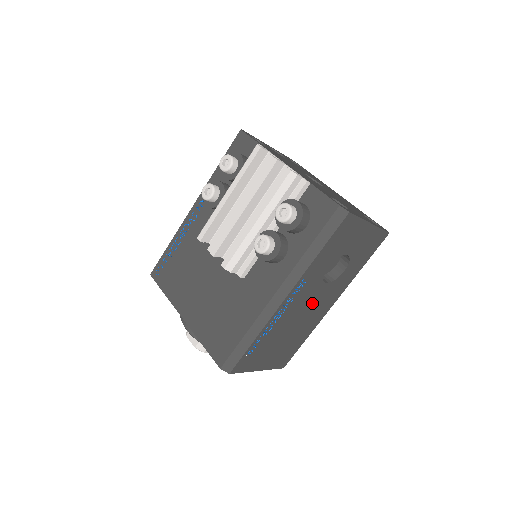
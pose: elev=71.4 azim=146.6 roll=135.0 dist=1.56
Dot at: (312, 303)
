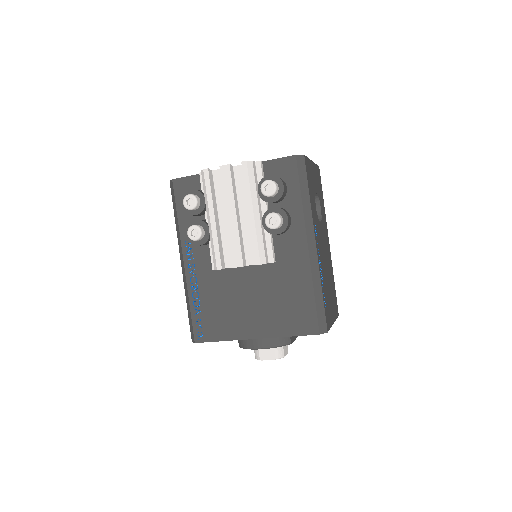
Dot at: (323, 244)
